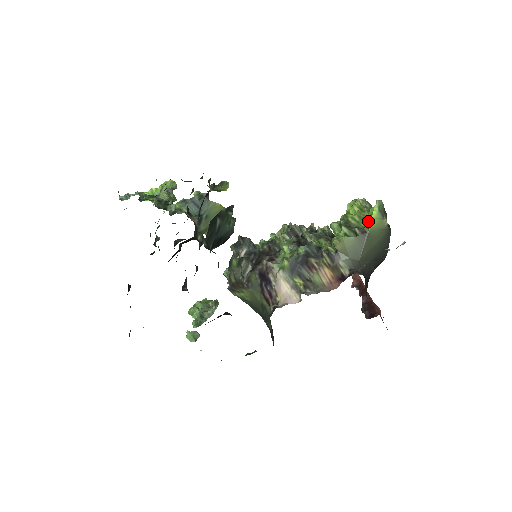
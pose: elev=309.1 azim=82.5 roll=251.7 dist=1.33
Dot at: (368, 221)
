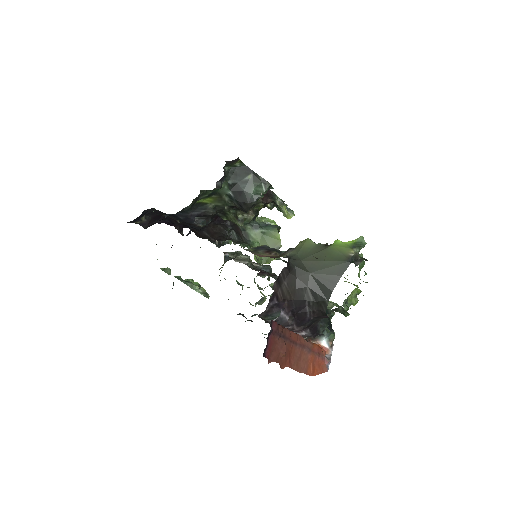
Dot at: (338, 241)
